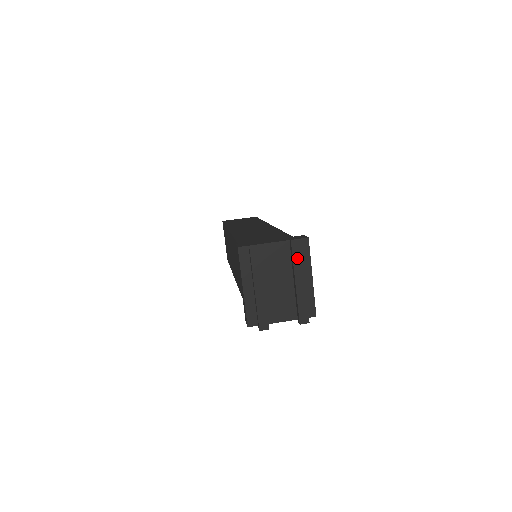
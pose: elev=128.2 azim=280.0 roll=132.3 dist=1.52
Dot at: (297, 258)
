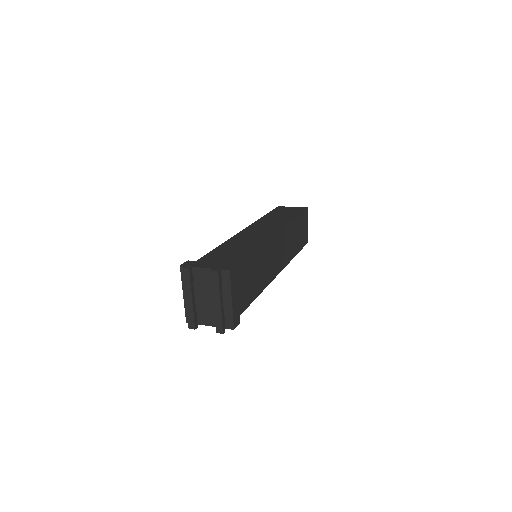
Dot at: (215, 285)
